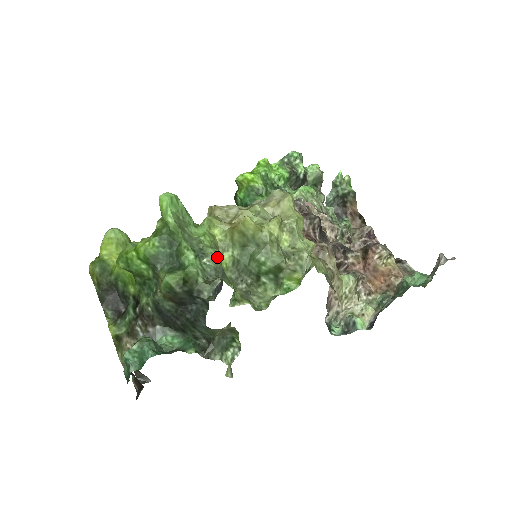
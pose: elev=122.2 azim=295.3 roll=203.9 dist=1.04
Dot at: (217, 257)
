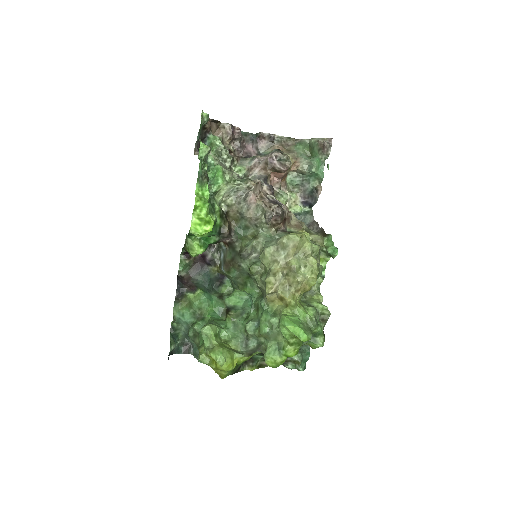
Dot at: (316, 310)
